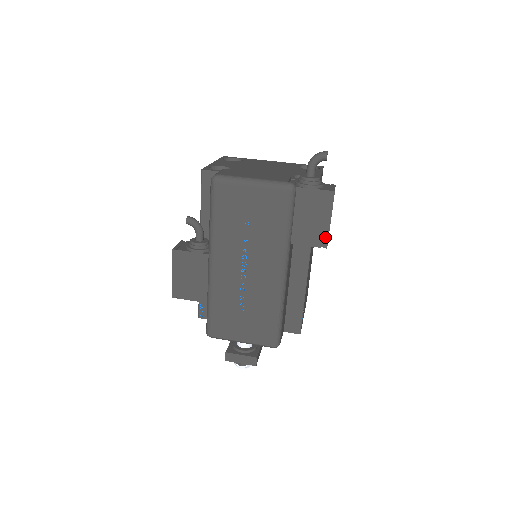
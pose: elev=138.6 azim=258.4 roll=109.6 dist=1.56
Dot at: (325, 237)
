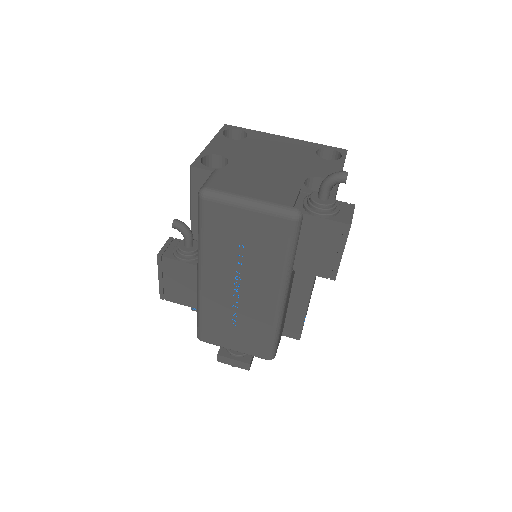
Dot at: (334, 269)
